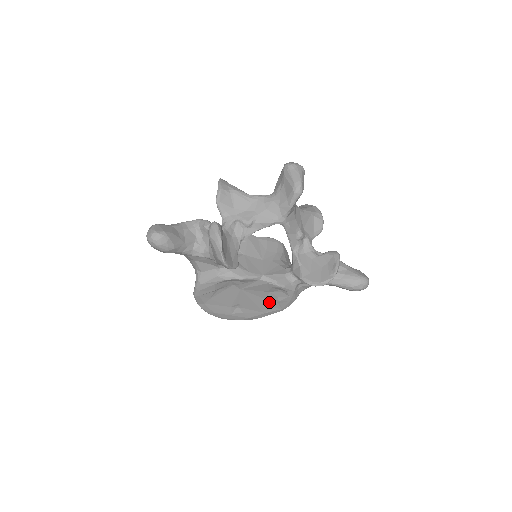
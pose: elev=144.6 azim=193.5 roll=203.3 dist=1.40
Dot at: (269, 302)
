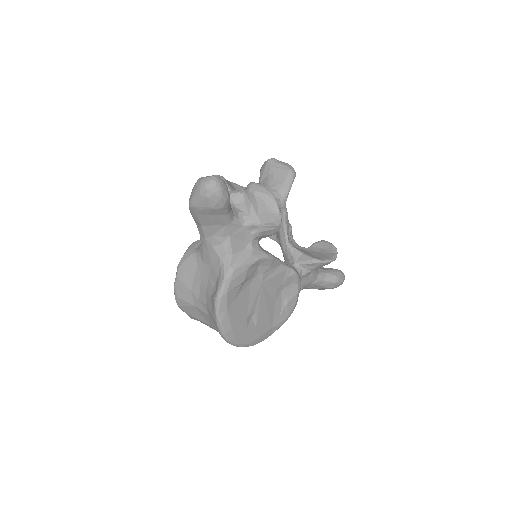
Dot at: (278, 308)
